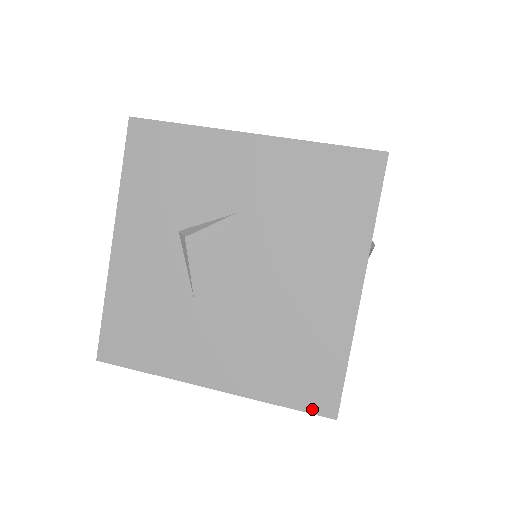
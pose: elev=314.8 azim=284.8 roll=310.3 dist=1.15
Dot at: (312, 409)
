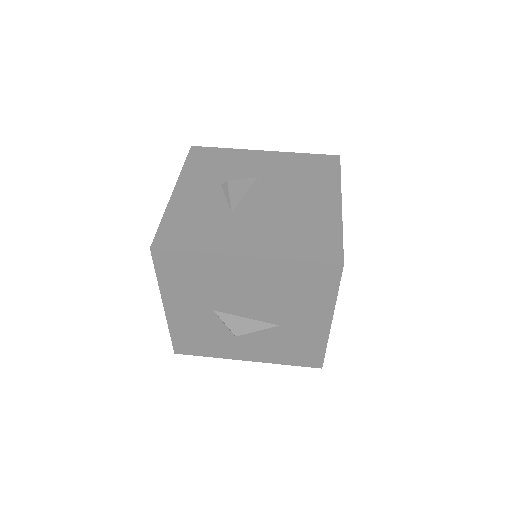
Dot at: (324, 260)
